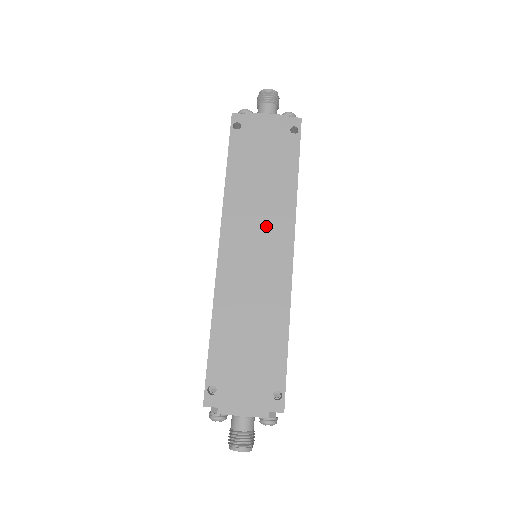
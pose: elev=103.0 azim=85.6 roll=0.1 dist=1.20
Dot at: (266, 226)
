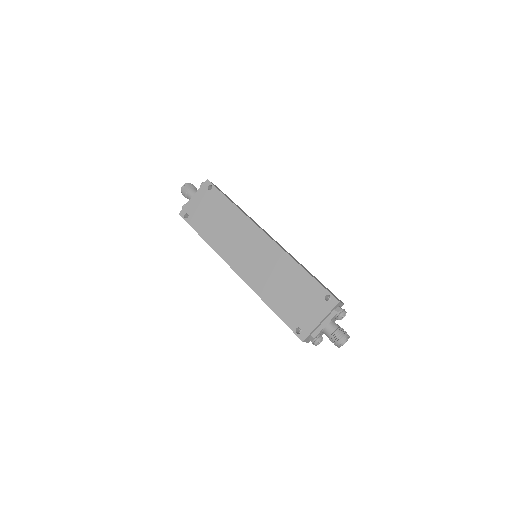
Dot at: (243, 238)
